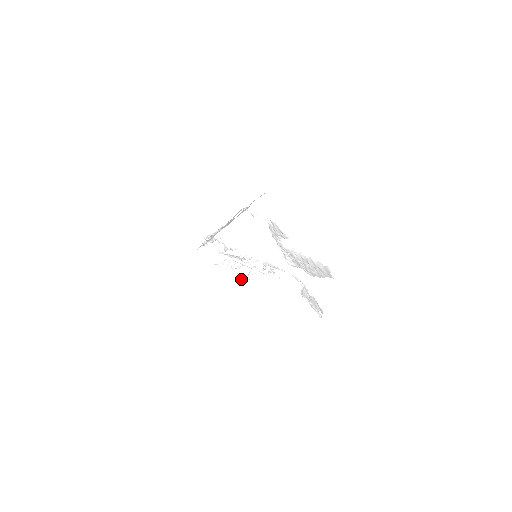
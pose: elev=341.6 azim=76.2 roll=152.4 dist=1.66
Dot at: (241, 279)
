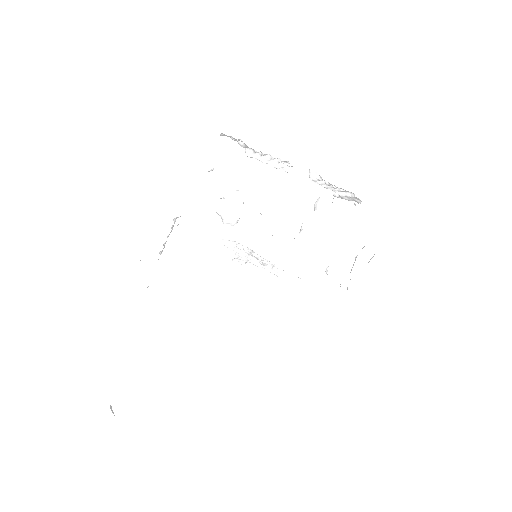
Dot at: (233, 260)
